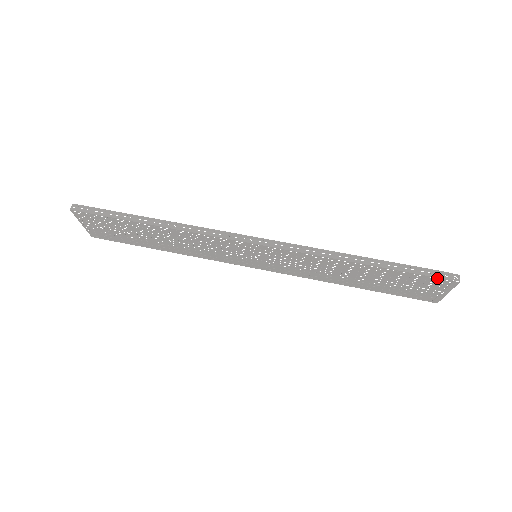
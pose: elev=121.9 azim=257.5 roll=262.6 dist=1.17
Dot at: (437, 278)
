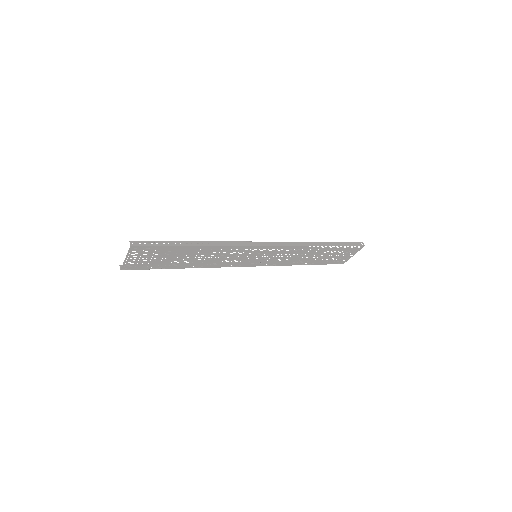
Dot at: occluded
